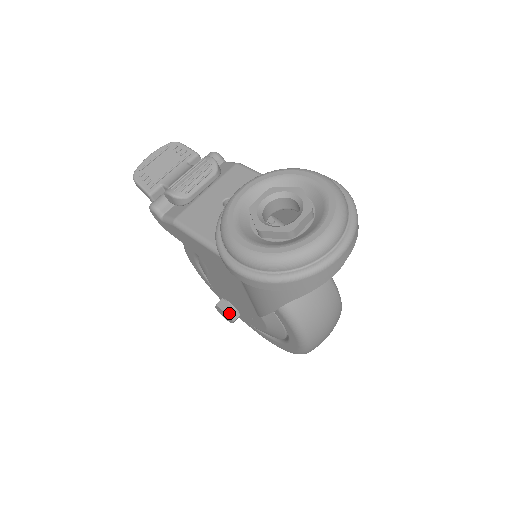
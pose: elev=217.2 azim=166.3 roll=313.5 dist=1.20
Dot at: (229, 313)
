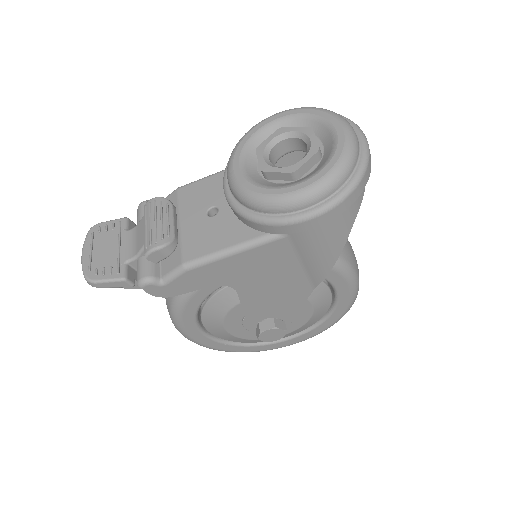
Dot at: (278, 326)
